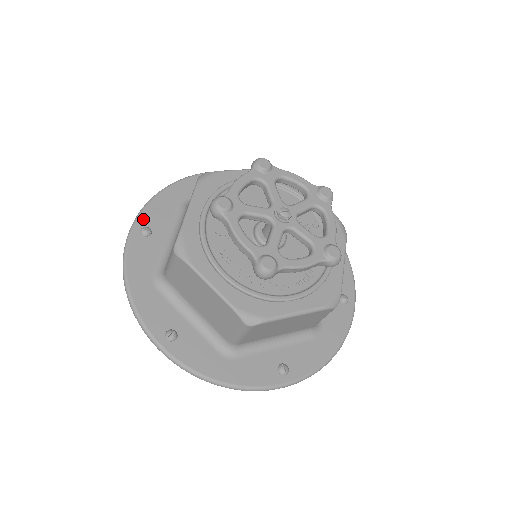
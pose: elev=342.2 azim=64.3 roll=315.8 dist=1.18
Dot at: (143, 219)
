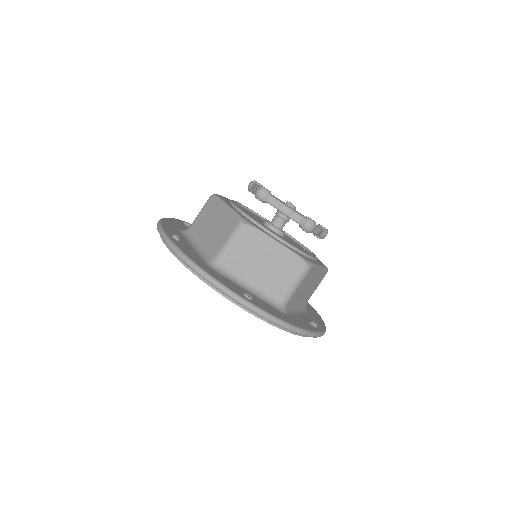
Dot at: (167, 231)
